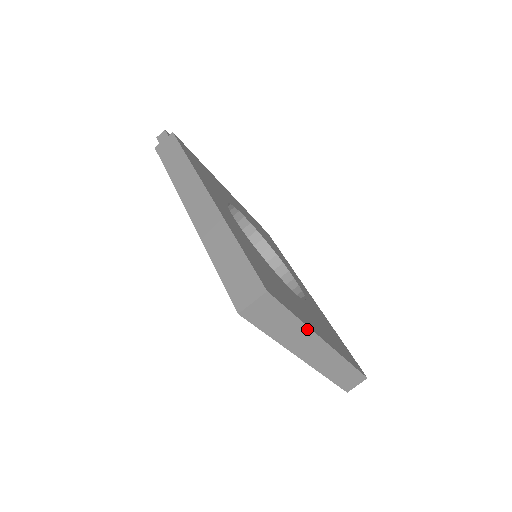
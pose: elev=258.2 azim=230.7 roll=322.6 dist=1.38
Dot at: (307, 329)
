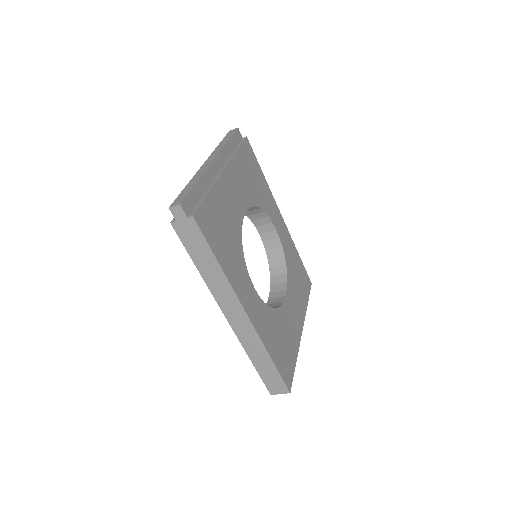
Dot at: (297, 351)
